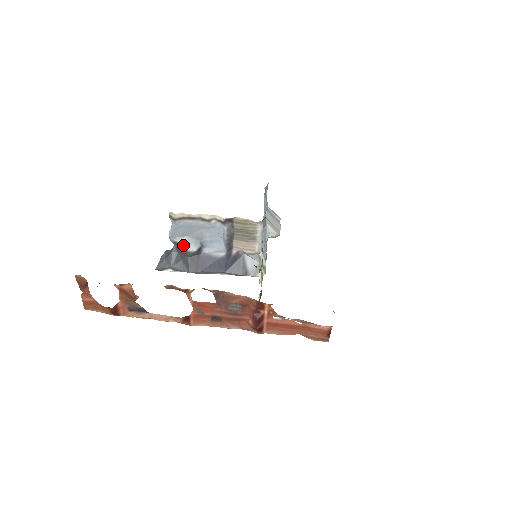
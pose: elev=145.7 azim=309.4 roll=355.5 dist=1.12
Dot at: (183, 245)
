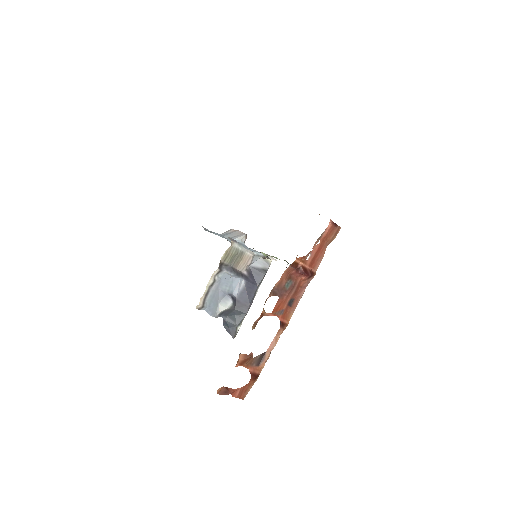
Dot at: (224, 309)
